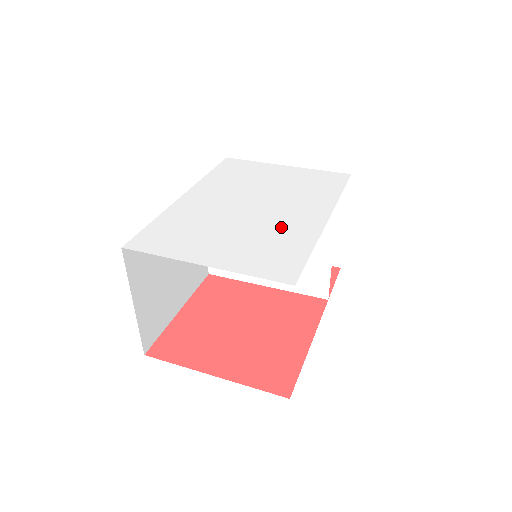
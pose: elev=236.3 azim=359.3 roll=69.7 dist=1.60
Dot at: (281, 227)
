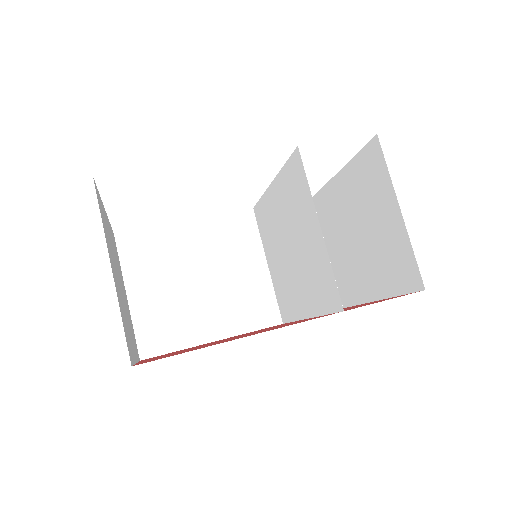
Dot at: occluded
